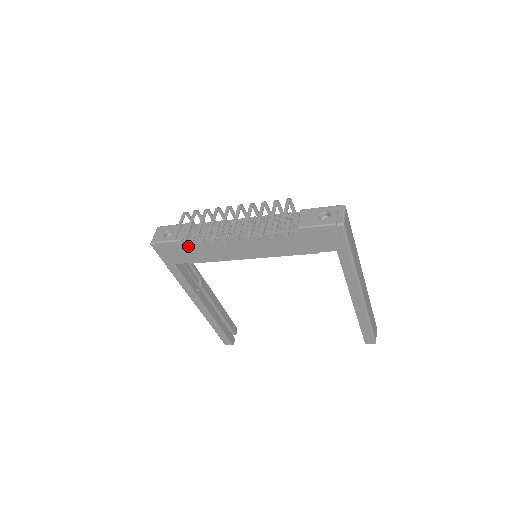
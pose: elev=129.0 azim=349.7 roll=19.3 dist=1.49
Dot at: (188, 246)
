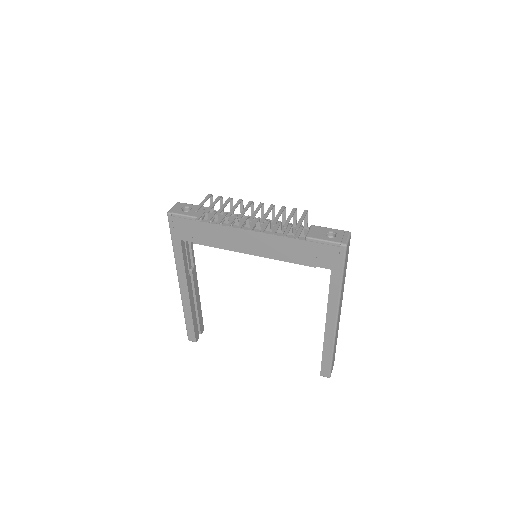
Dot at: (201, 225)
